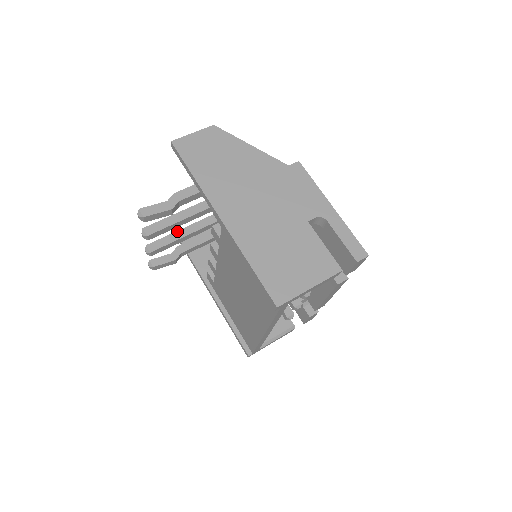
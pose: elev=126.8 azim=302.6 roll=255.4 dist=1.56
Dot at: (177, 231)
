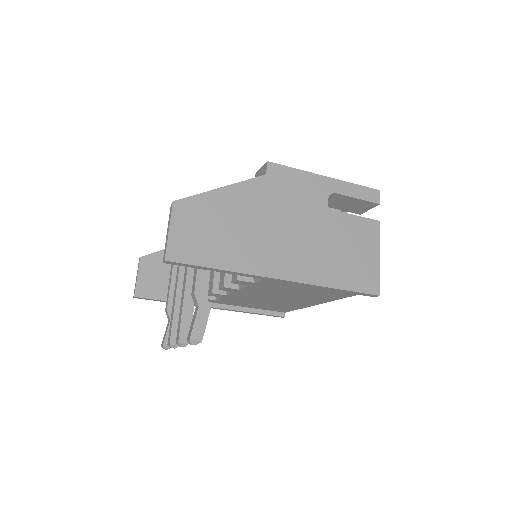
Dot at: (175, 304)
